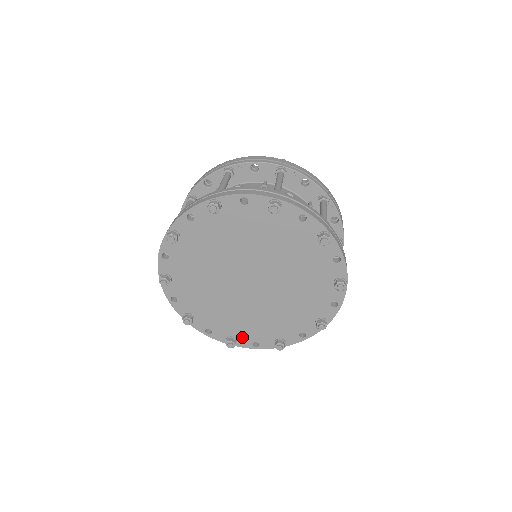
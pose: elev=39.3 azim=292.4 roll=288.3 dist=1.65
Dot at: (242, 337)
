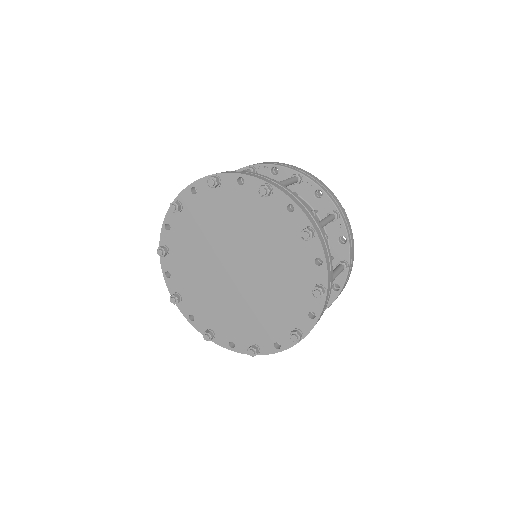
Dot at: (220, 333)
